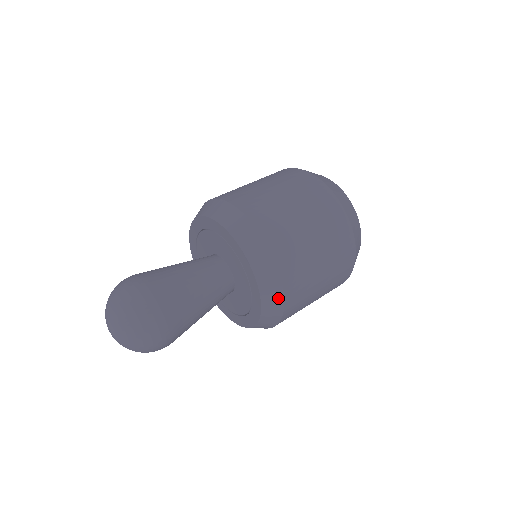
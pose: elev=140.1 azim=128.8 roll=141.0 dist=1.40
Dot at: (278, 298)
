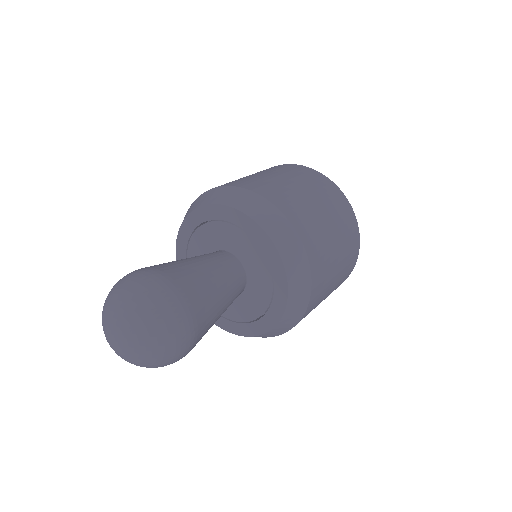
Dot at: (271, 211)
